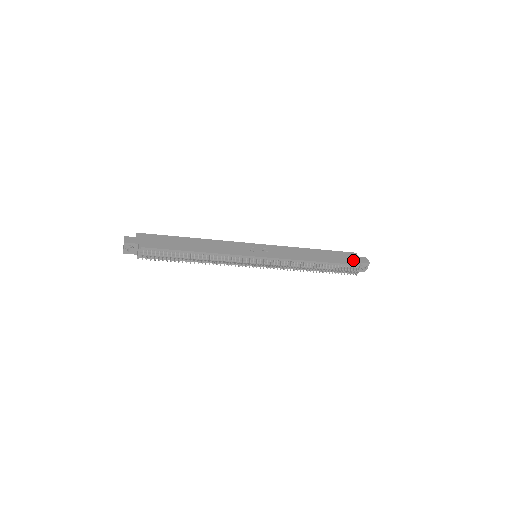
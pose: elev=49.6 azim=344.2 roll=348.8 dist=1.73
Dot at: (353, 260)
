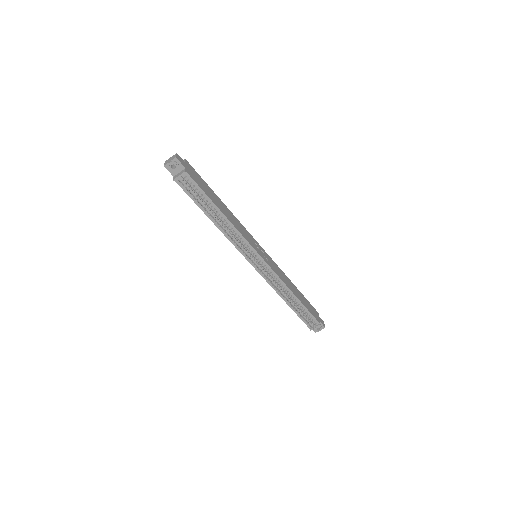
Dot at: (316, 316)
